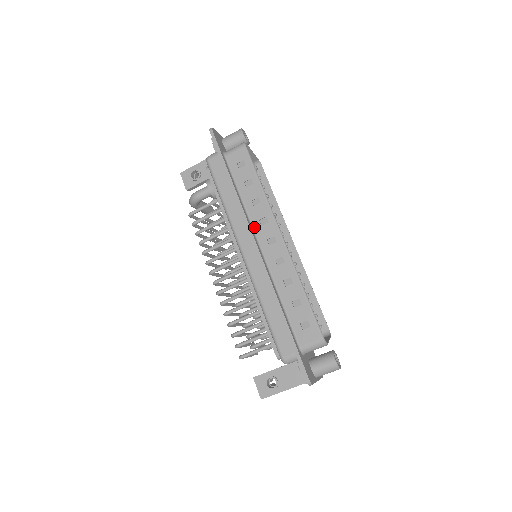
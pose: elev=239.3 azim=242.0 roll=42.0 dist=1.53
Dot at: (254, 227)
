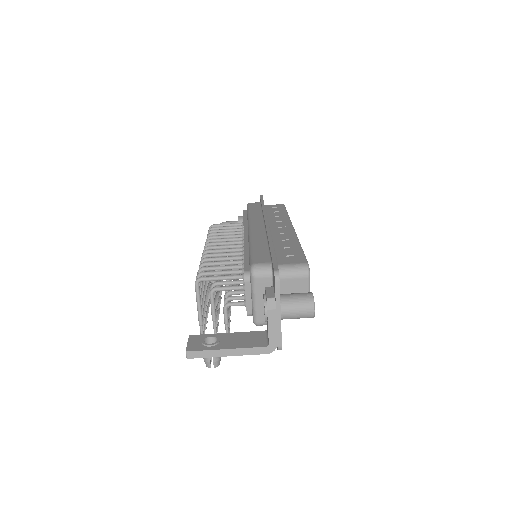
Dot at: (269, 223)
